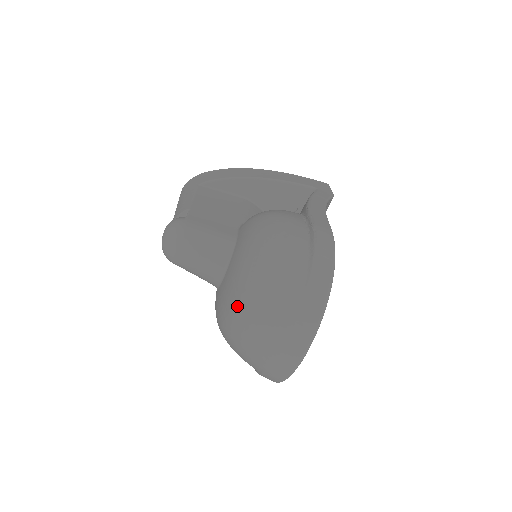
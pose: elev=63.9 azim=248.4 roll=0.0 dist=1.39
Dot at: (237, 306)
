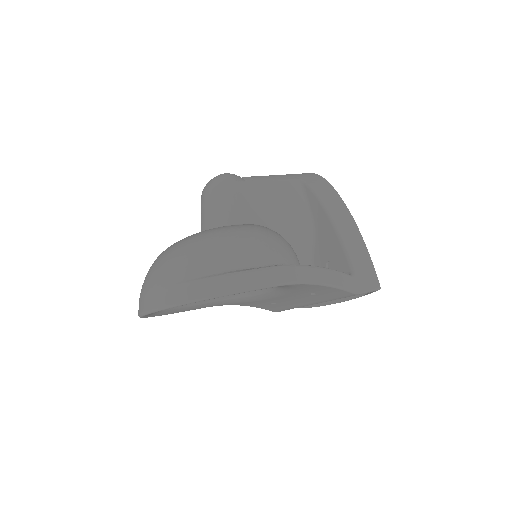
Dot at: occluded
